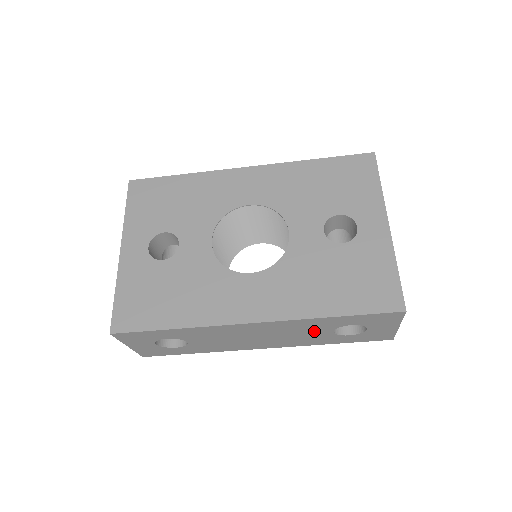
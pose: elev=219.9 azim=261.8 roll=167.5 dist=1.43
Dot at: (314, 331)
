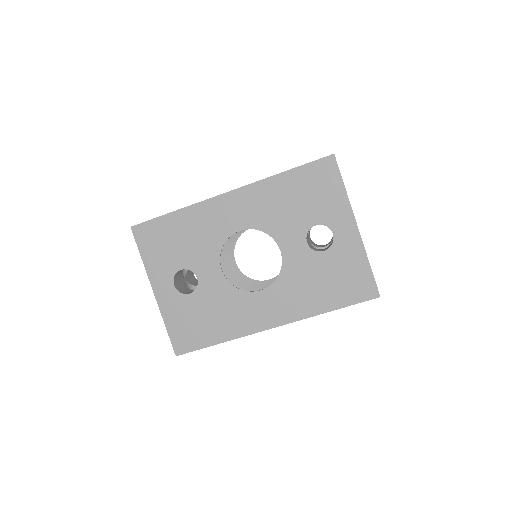
Dot at: occluded
